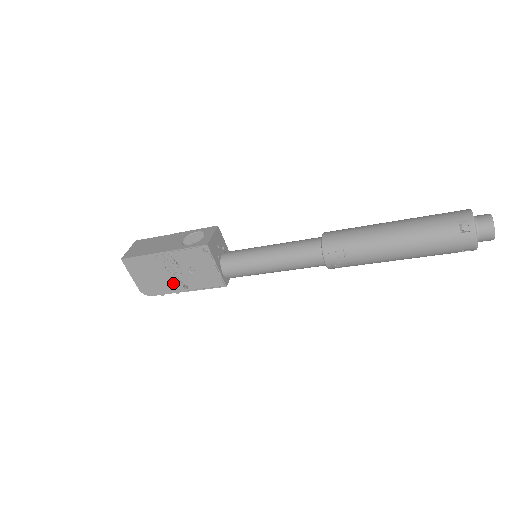
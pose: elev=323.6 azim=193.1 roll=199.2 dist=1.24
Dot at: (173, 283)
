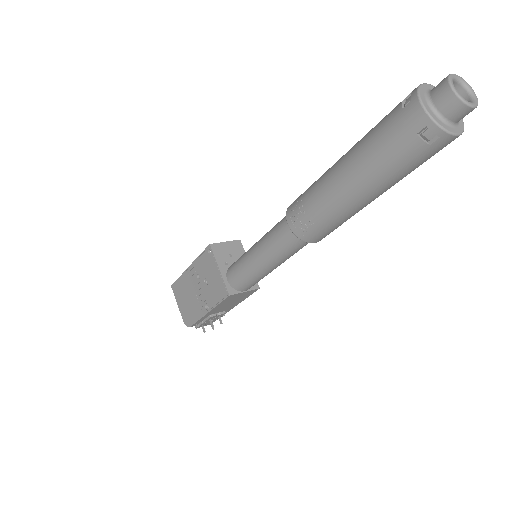
Dot at: (199, 304)
